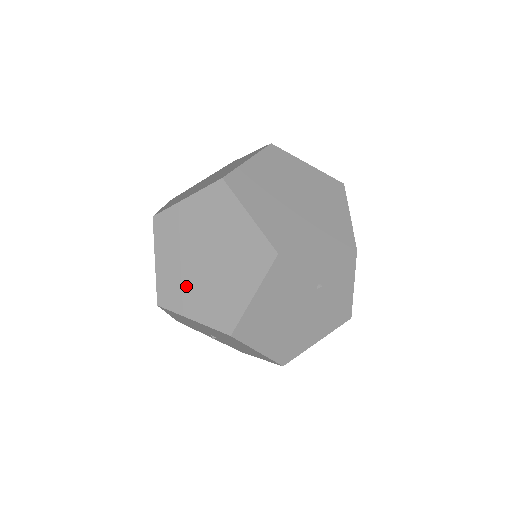
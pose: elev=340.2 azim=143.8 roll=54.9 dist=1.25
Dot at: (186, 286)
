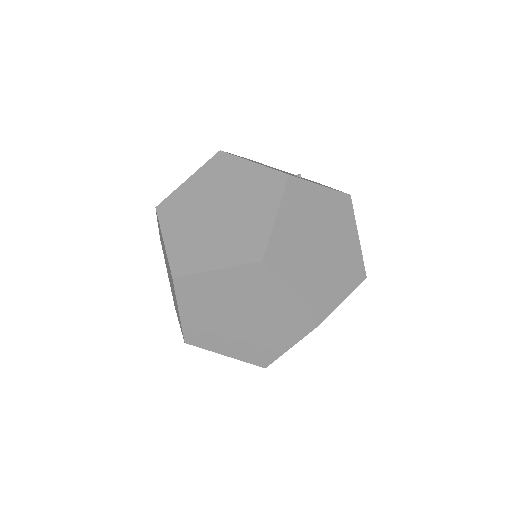
Dot at: (218, 334)
